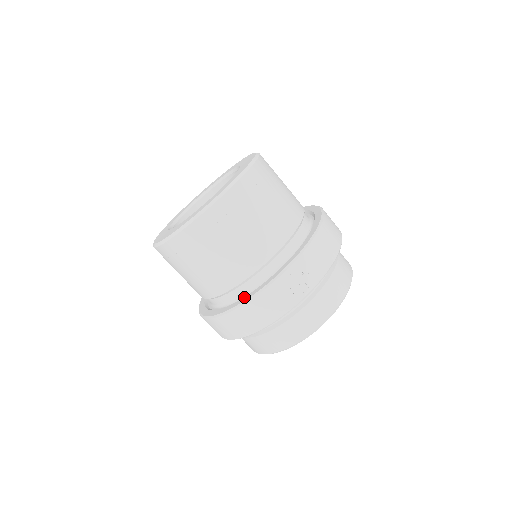
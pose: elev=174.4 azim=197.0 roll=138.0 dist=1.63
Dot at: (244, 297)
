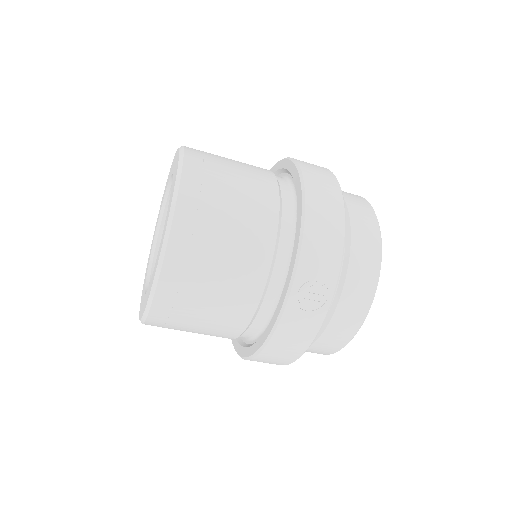
Dot at: (262, 335)
